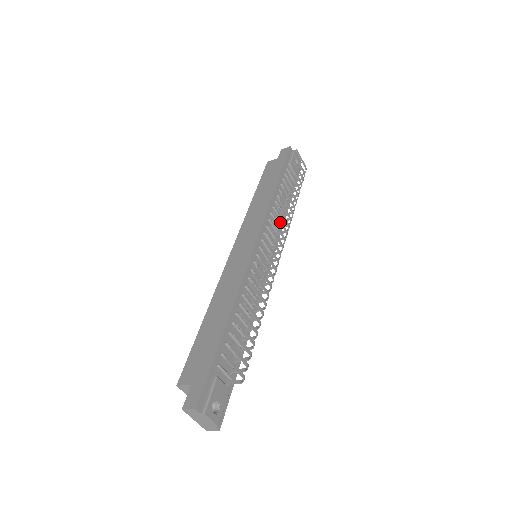
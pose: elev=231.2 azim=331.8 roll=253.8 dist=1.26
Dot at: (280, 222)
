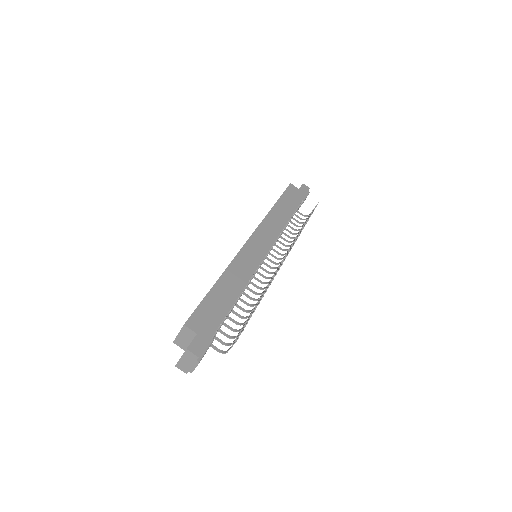
Dot at: occluded
